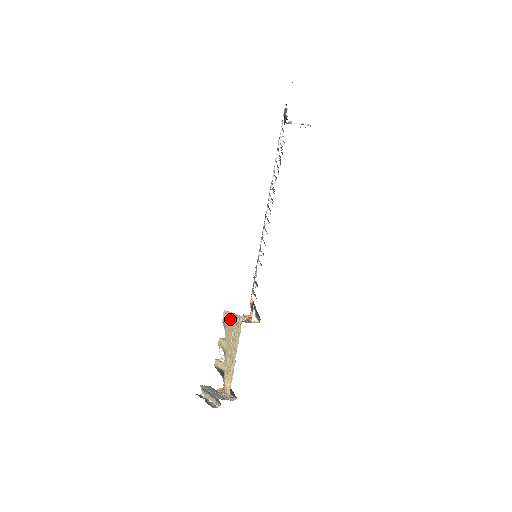
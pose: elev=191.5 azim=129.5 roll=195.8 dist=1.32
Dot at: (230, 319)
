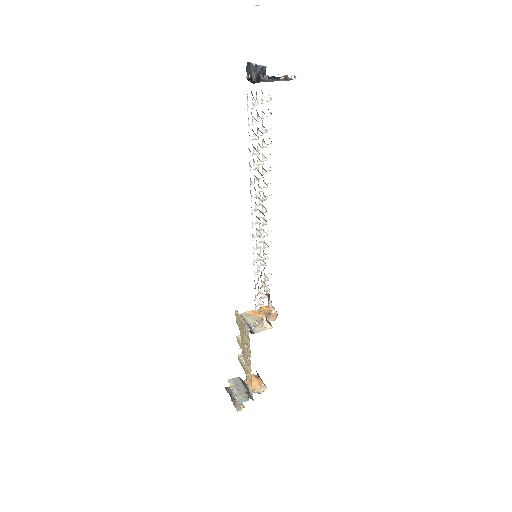
Dot at: (241, 324)
